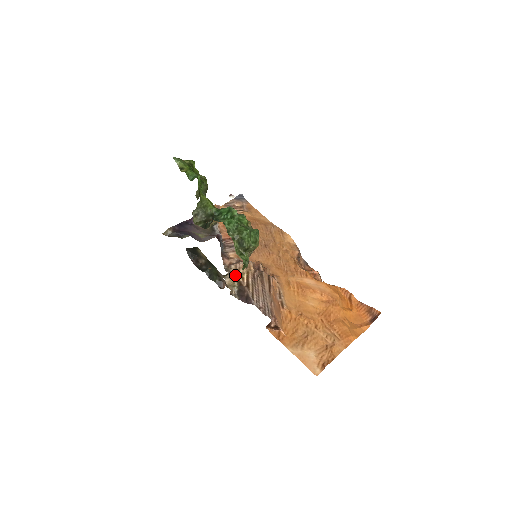
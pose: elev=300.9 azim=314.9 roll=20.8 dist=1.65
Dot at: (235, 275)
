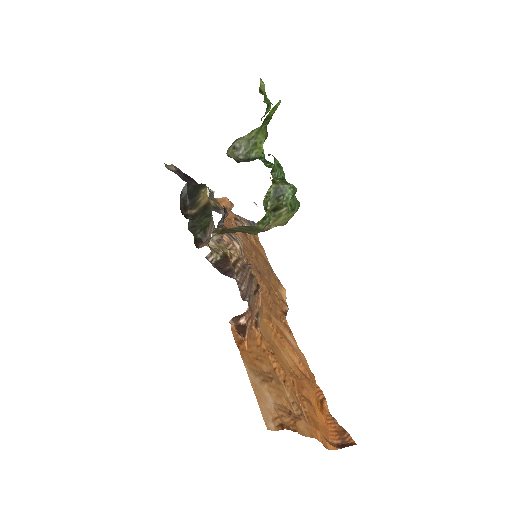
Dot at: (224, 247)
